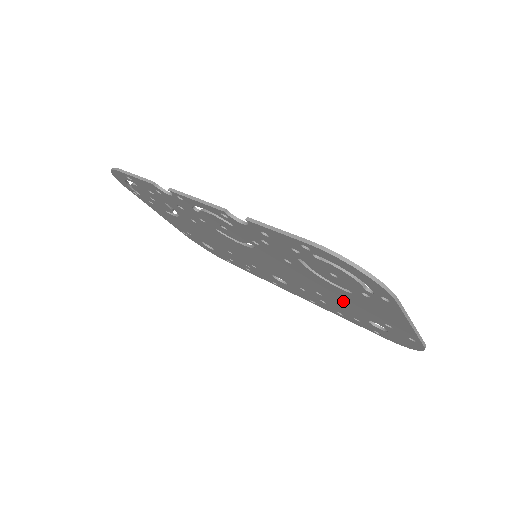
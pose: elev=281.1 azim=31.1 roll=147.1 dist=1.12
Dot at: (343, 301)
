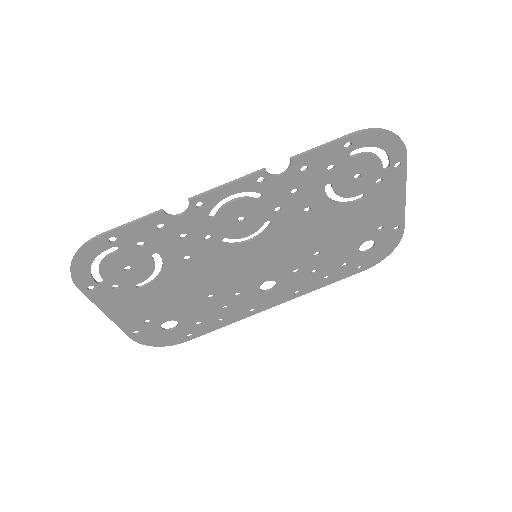
Dot at: (344, 233)
